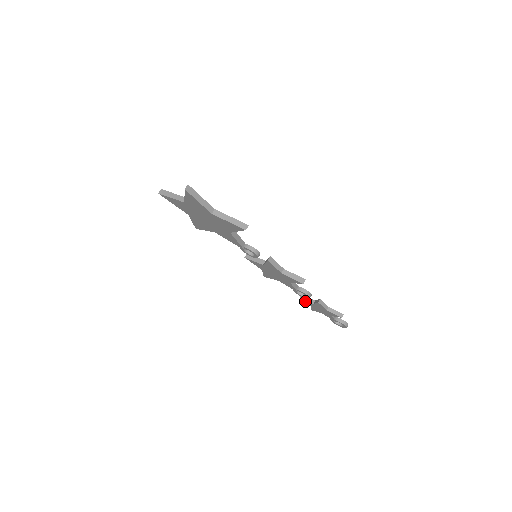
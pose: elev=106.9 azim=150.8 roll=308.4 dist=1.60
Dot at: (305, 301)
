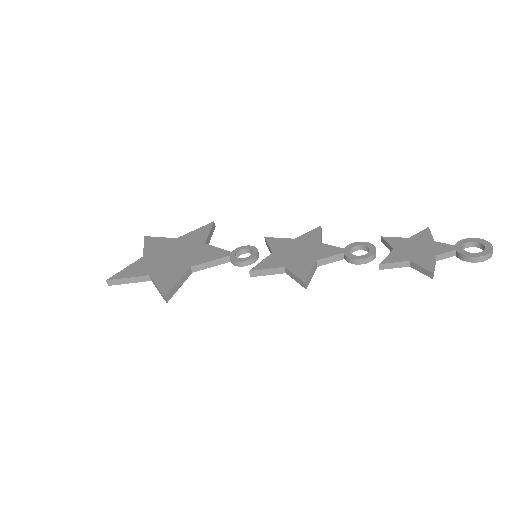
Dot at: occluded
